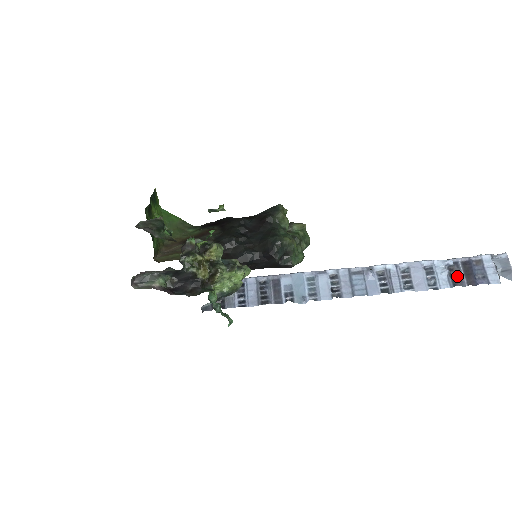
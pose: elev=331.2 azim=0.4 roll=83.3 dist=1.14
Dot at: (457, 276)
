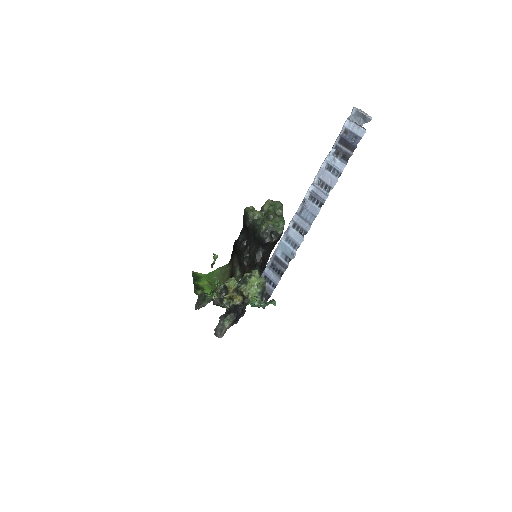
Dot at: (343, 154)
